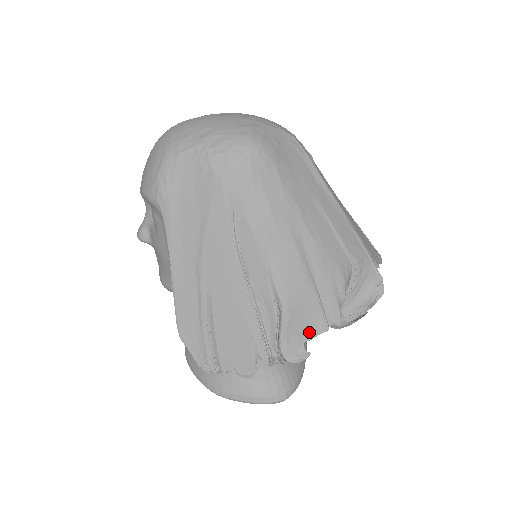
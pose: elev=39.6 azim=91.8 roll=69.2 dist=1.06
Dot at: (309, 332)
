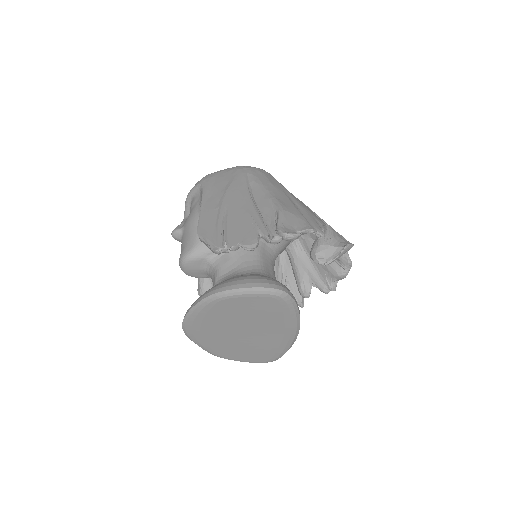
Dot at: (299, 228)
